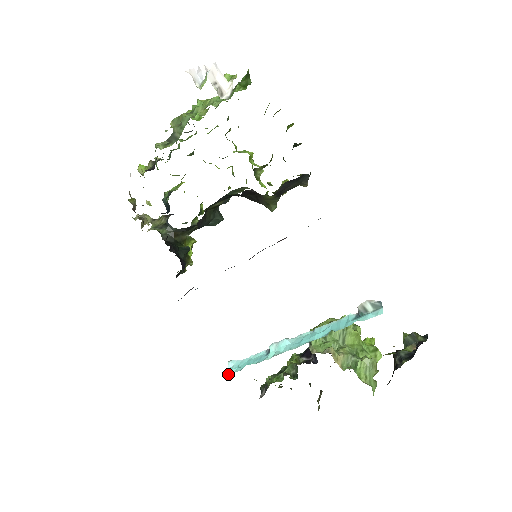
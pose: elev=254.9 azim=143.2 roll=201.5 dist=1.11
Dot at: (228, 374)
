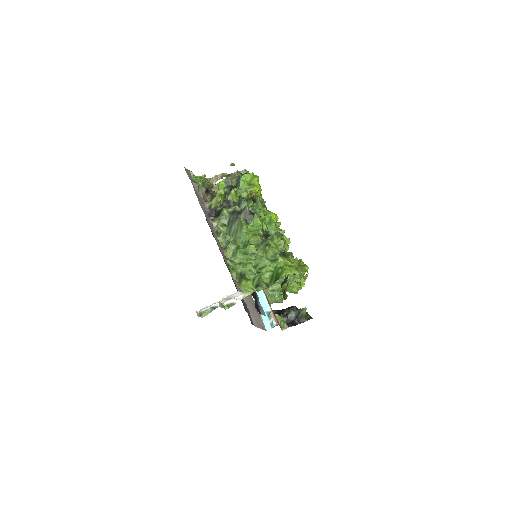
Dot at: occluded
